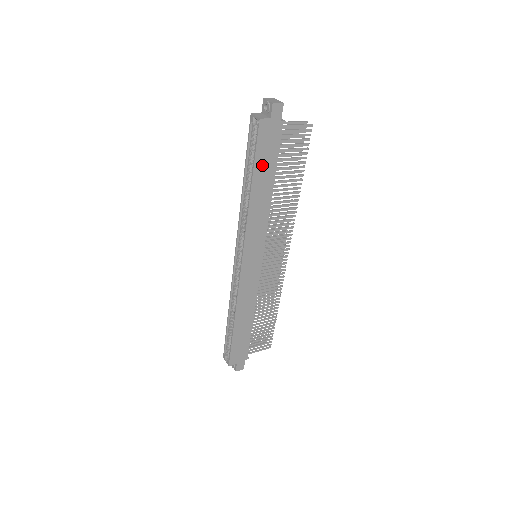
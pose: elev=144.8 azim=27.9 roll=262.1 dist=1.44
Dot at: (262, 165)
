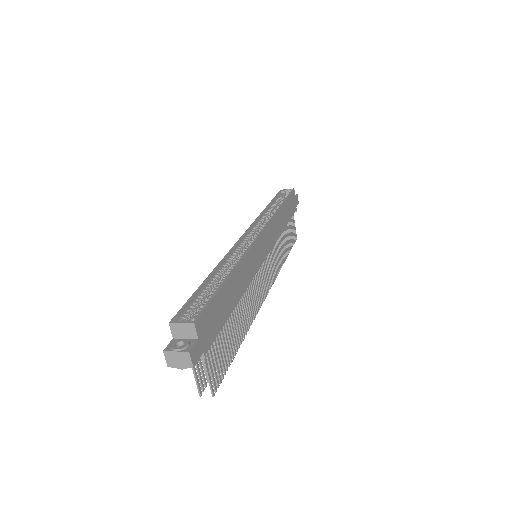
Dot at: (287, 207)
